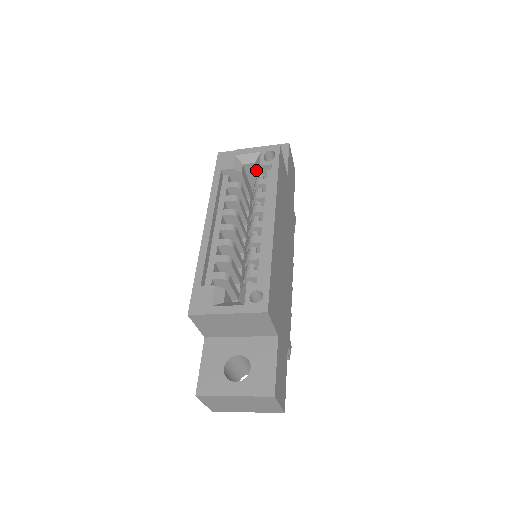
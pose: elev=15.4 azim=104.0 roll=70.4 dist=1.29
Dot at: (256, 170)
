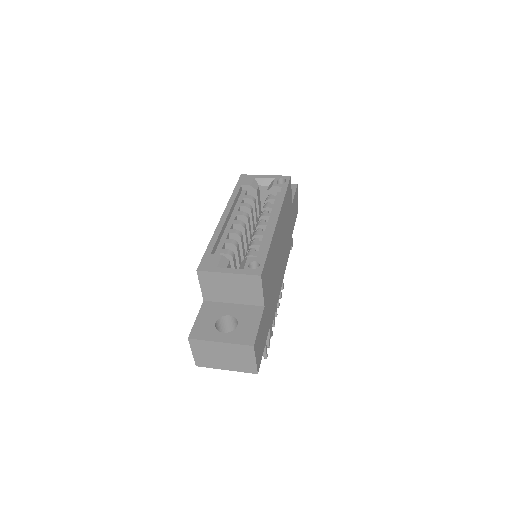
Dot at: (269, 190)
